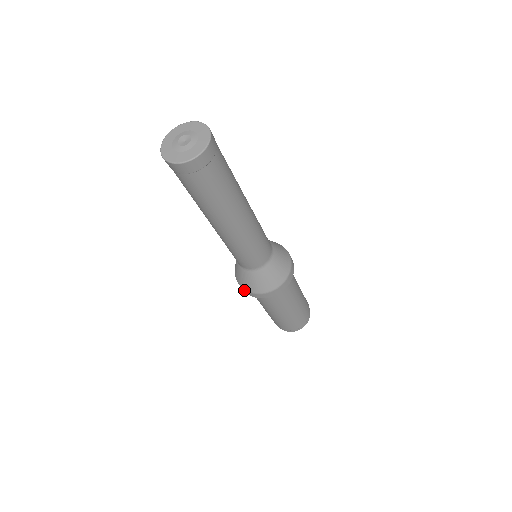
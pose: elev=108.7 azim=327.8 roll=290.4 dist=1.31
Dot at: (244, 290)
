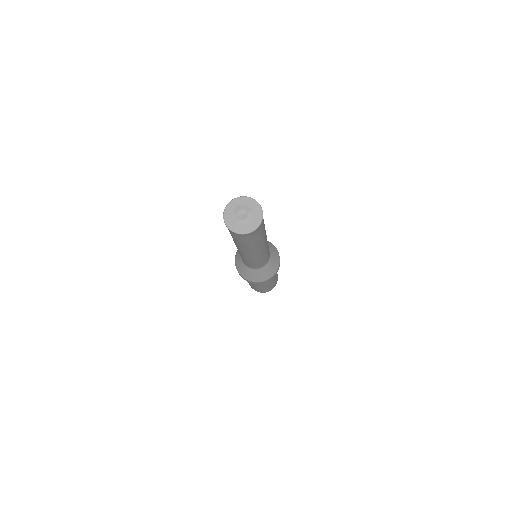
Dot at: (257, 283)
